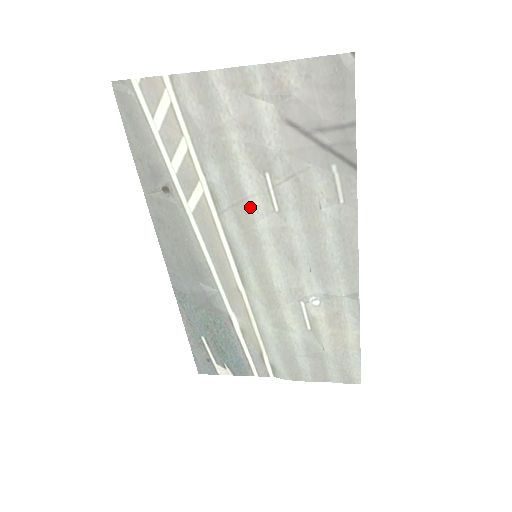
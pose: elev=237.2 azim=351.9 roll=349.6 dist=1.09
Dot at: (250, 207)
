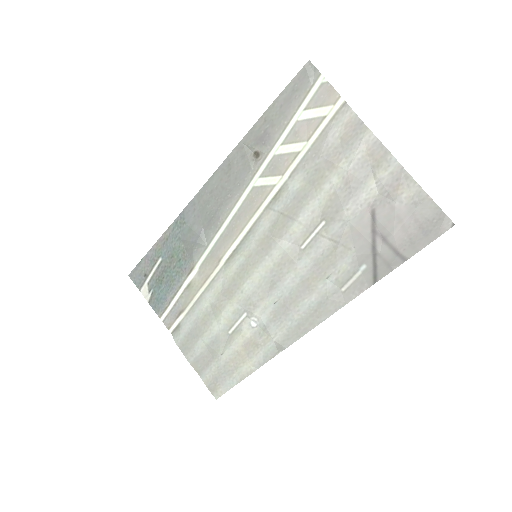
Dot at: (290, 227)
